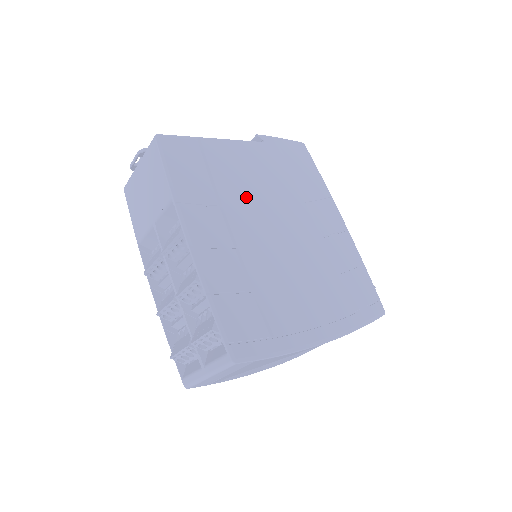
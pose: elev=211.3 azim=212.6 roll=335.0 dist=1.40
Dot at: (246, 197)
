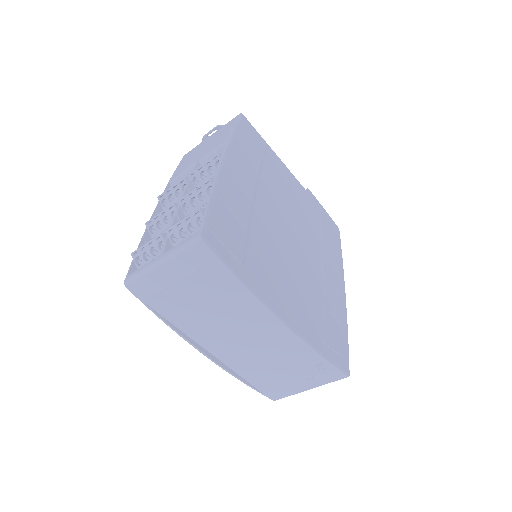
Dot at: (279, 196)
